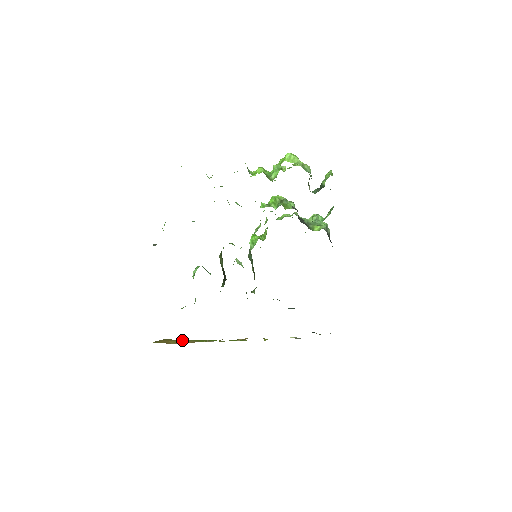
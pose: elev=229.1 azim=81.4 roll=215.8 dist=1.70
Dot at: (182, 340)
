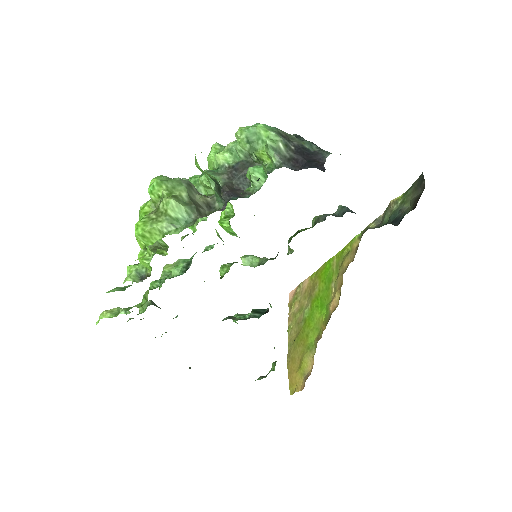
Dot at: (302, 363)
